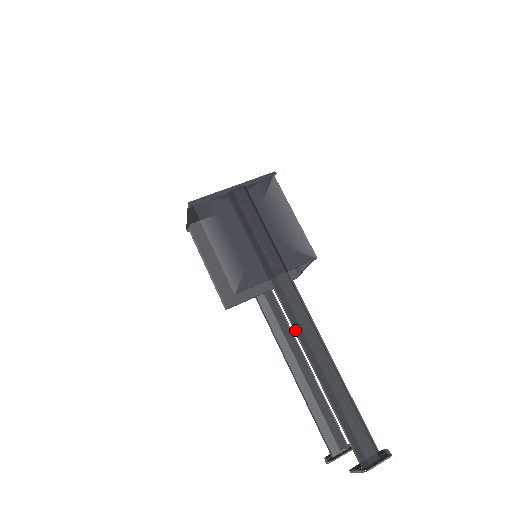
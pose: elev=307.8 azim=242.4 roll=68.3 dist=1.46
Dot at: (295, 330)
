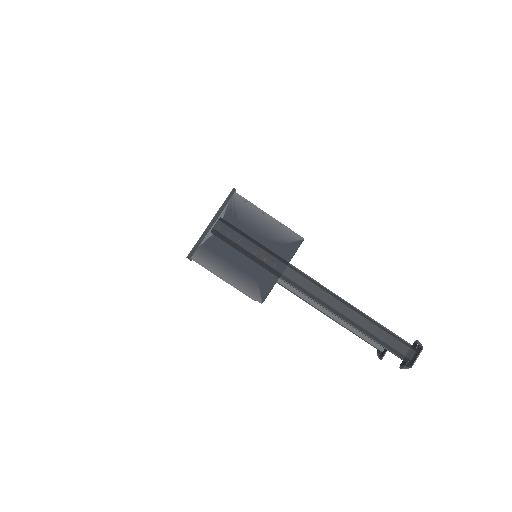
Dot at: (317, 303)
